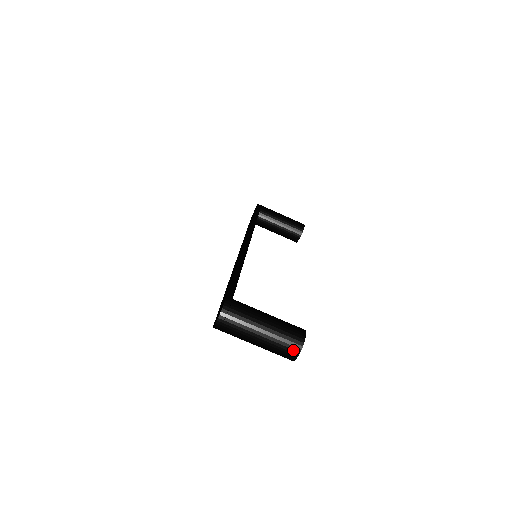
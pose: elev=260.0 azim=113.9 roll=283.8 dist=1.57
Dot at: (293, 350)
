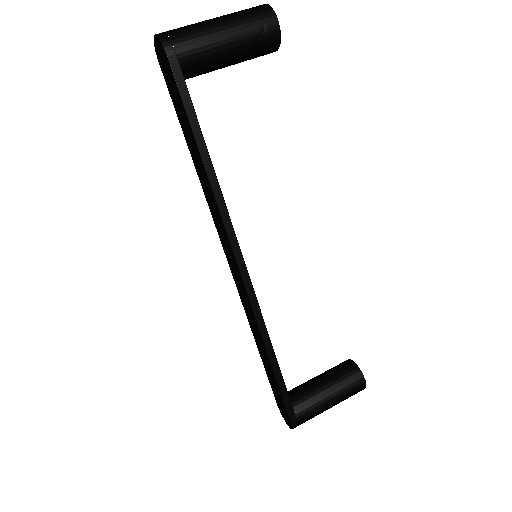
Dot at: occluded
